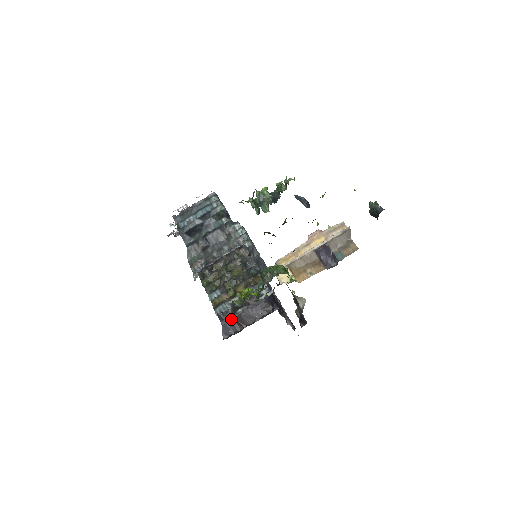
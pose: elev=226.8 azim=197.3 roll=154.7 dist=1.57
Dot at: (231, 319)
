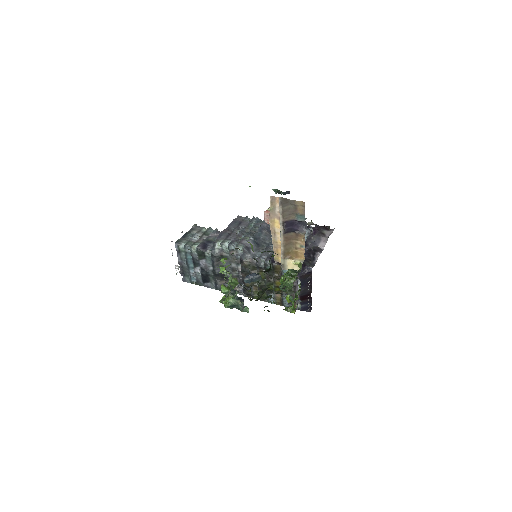
Dot at: occluded
